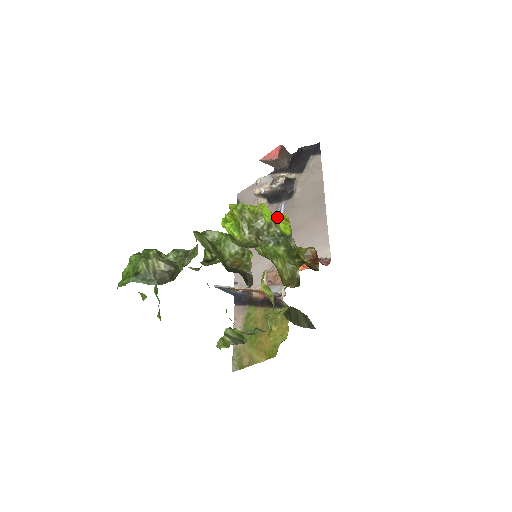
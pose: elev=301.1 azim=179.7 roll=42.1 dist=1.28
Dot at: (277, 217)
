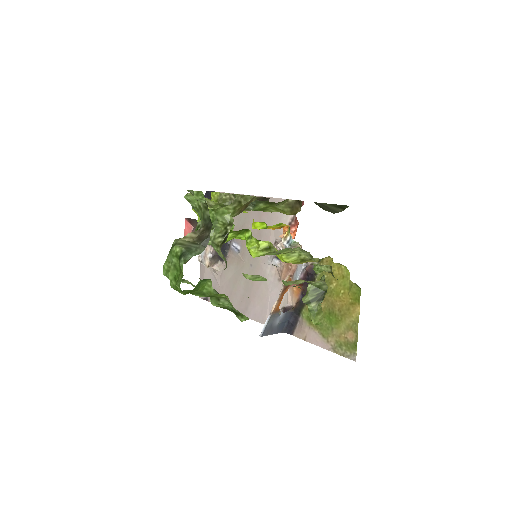
Dot at: (239, 254)
